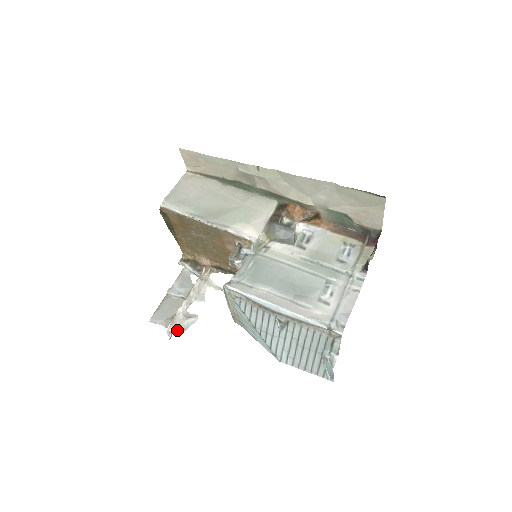
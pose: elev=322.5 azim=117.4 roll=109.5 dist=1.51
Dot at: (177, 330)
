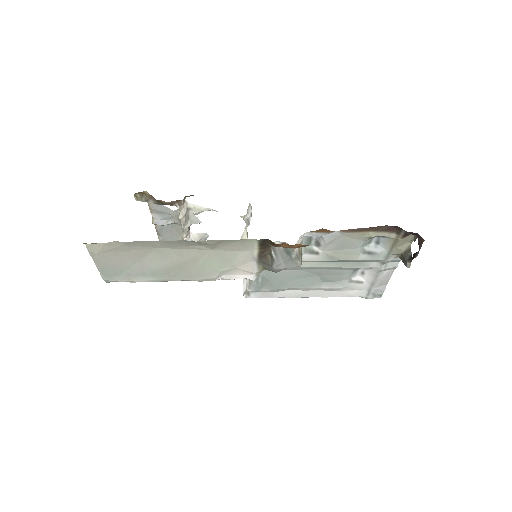
Dot at: occluded
